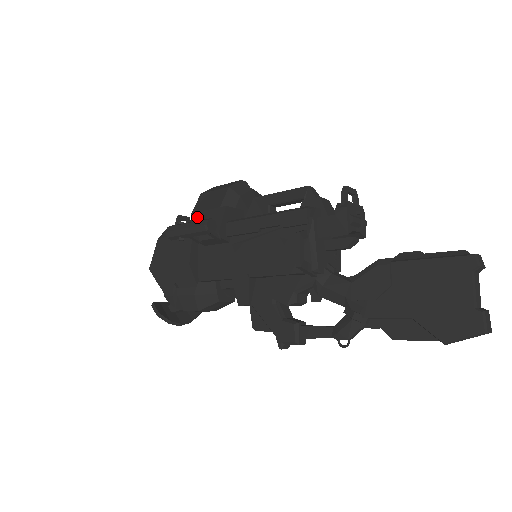
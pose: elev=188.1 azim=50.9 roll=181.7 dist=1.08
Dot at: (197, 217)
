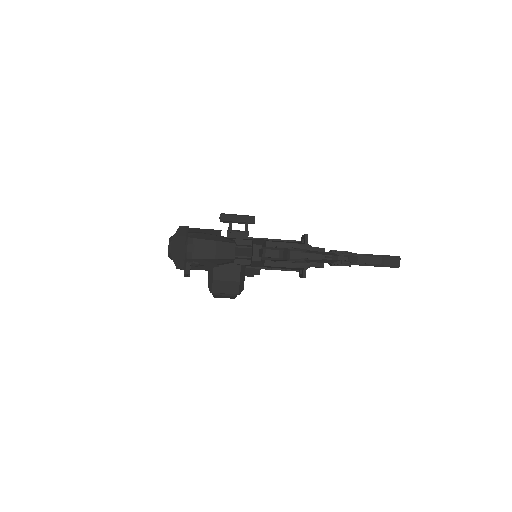
Dot at: occluded
